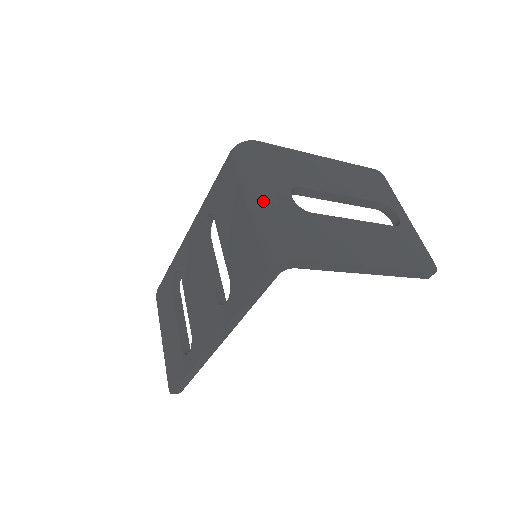
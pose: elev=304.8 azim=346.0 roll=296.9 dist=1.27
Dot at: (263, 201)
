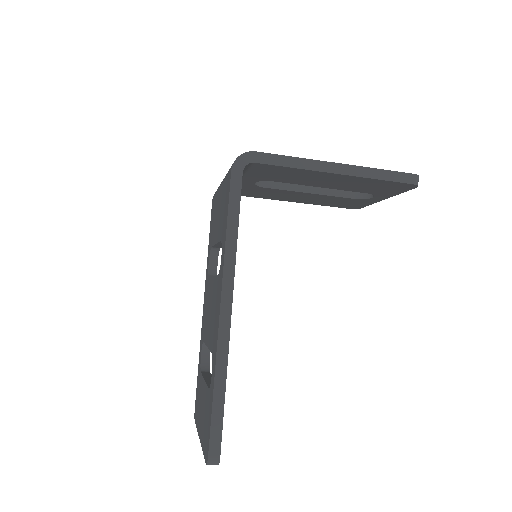
Dot at: occluded
